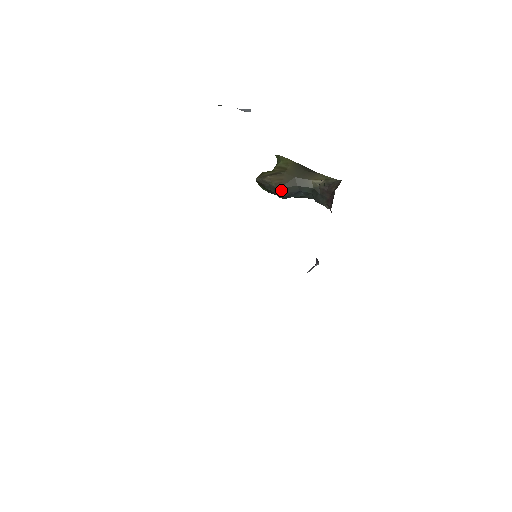
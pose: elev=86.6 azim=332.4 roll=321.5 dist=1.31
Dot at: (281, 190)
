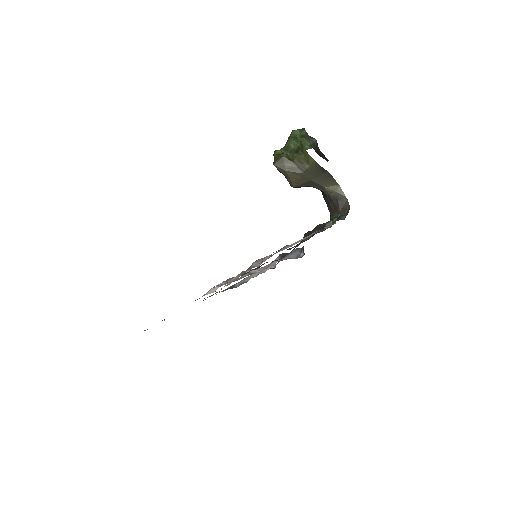
Dot at: (294, 187)
